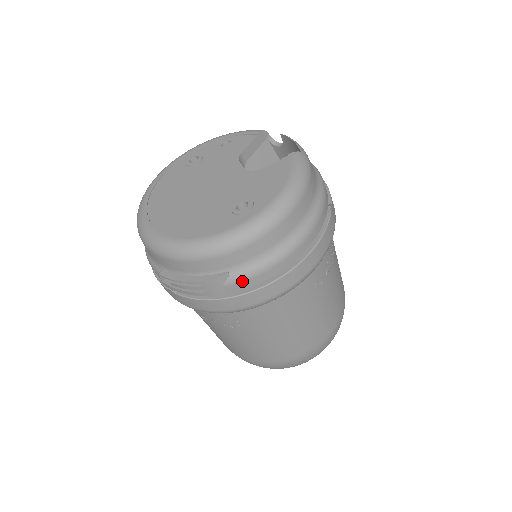
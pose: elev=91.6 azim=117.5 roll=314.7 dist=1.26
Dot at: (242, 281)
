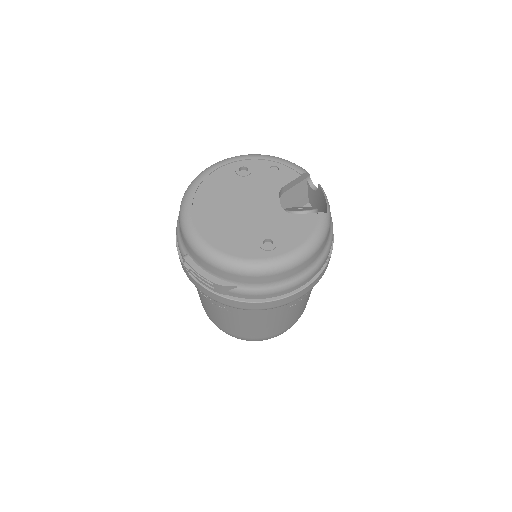
Dot at: (244, 294)
